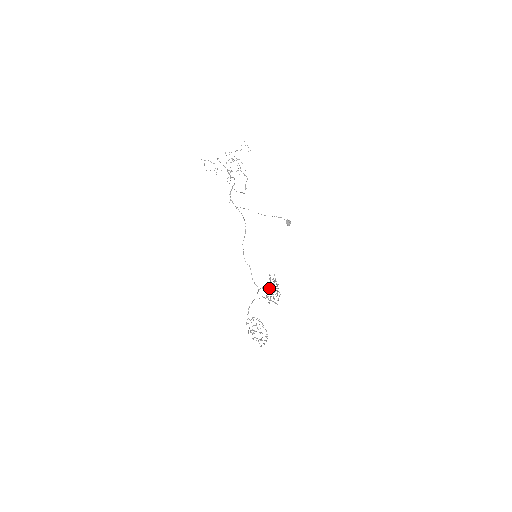
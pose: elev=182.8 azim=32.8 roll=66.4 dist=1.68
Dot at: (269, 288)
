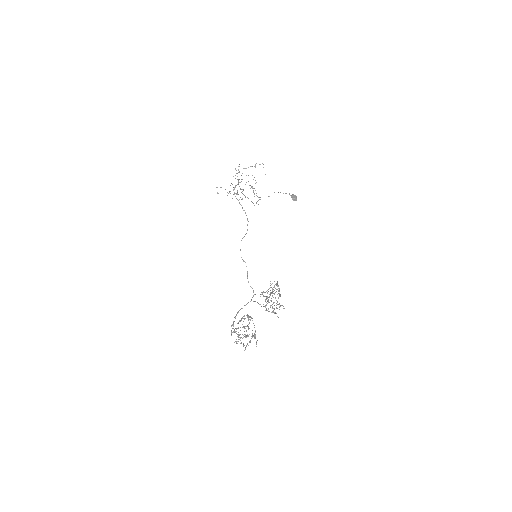
Dot at: occluded
